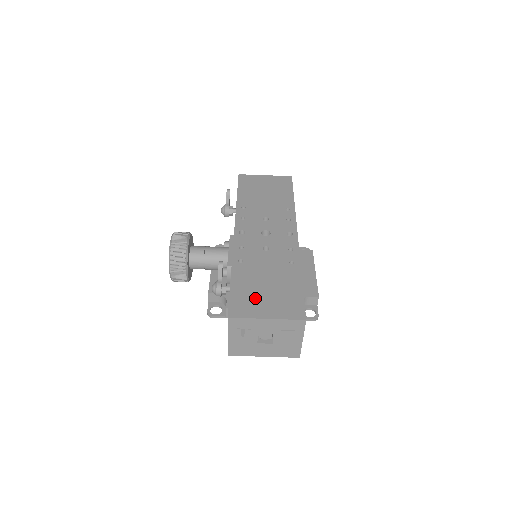
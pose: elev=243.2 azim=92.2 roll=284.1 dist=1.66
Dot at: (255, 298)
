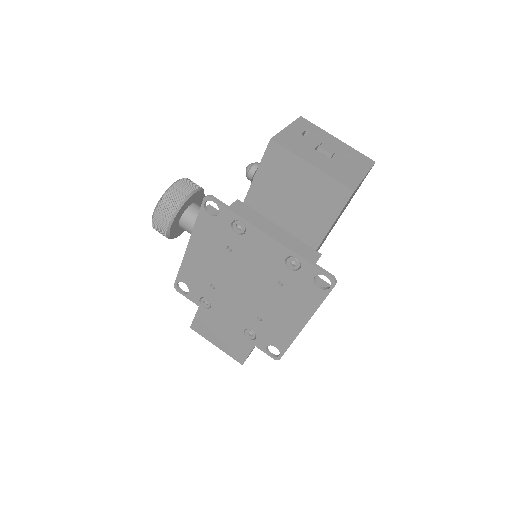
Dot at: occluded
